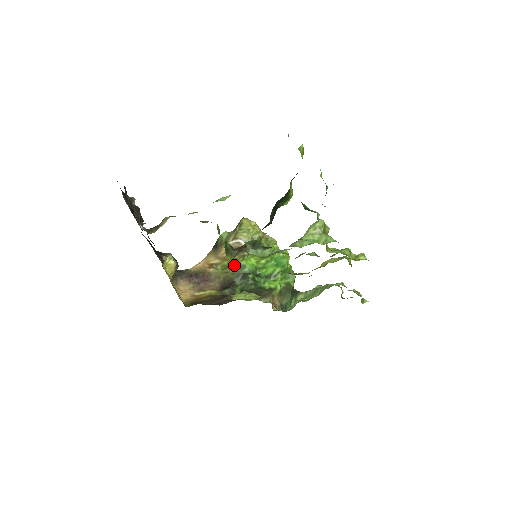
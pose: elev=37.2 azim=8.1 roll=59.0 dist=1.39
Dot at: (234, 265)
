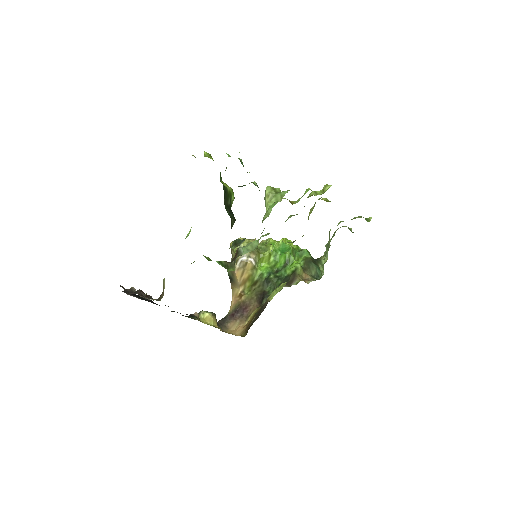
Dot at: (254, 280)
